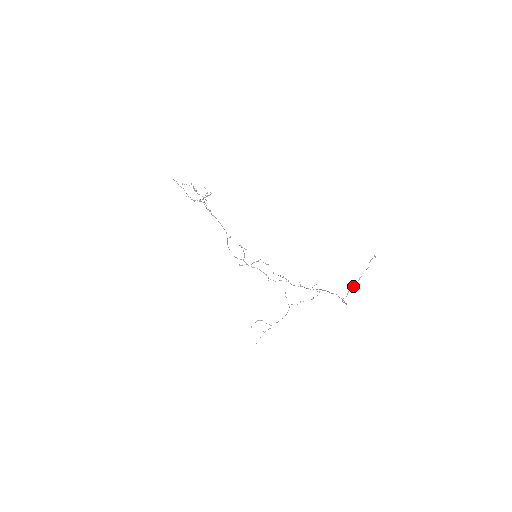
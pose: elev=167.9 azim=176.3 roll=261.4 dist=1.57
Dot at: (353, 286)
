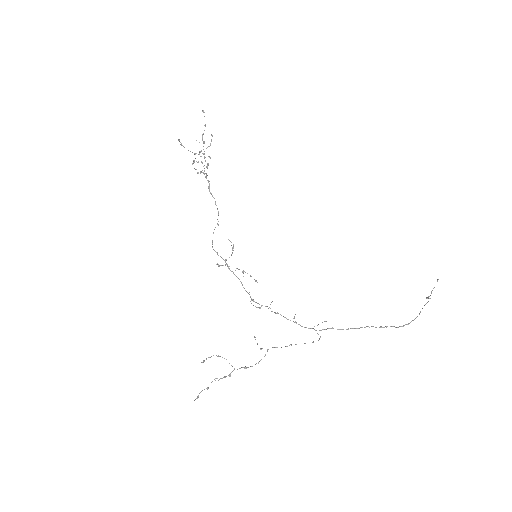
Dot at: occluded
